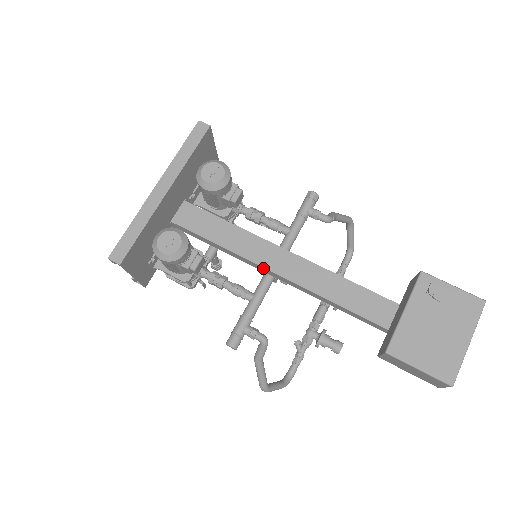
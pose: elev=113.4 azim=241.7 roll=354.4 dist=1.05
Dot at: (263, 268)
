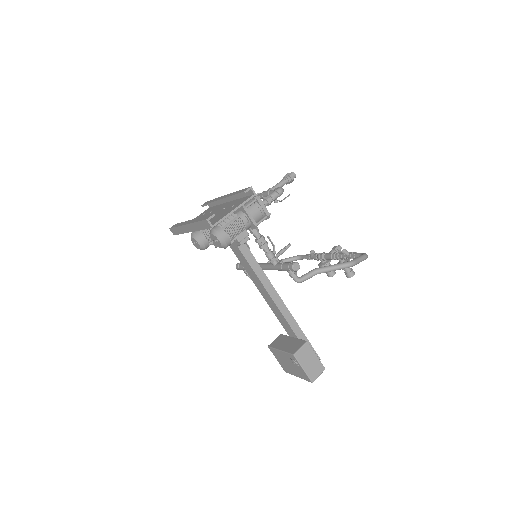
Dot at: (248, 272)
